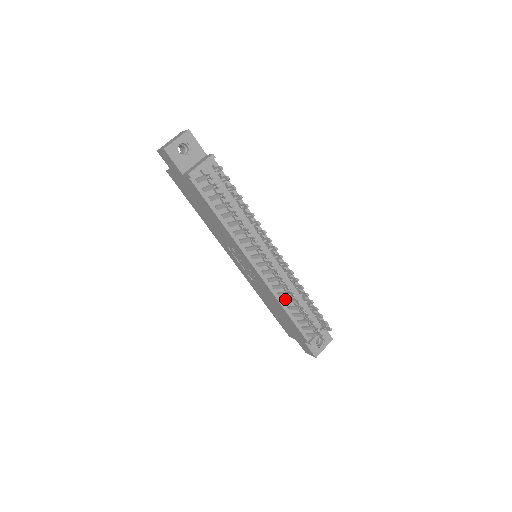
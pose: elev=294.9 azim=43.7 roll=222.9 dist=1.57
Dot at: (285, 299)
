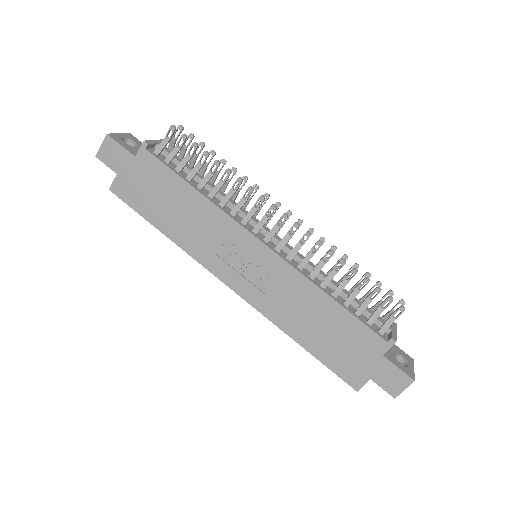
Dot at: occluded
